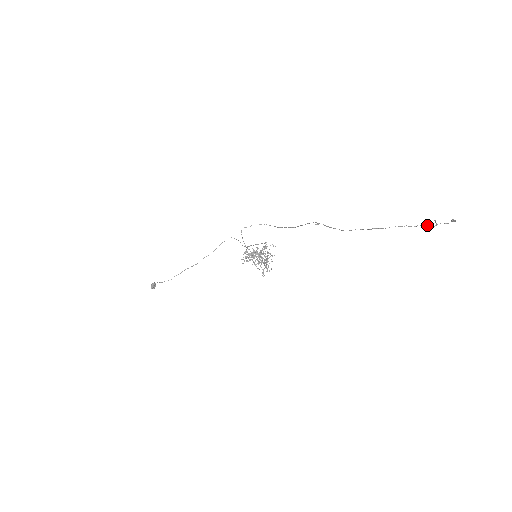
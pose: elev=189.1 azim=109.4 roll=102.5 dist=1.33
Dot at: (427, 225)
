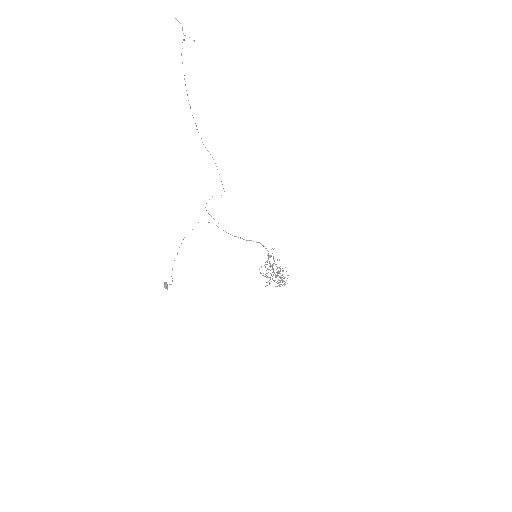
Dot at: (183, 40)
